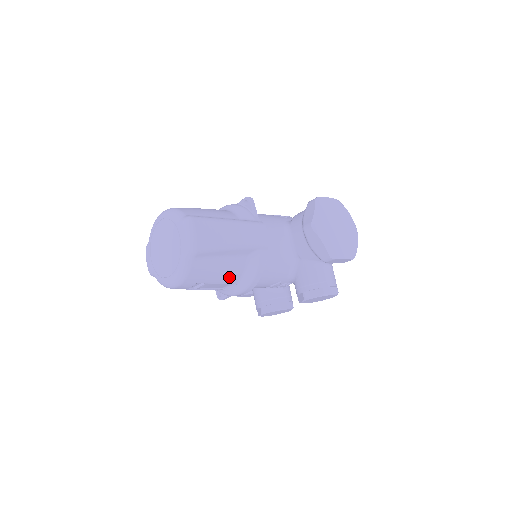
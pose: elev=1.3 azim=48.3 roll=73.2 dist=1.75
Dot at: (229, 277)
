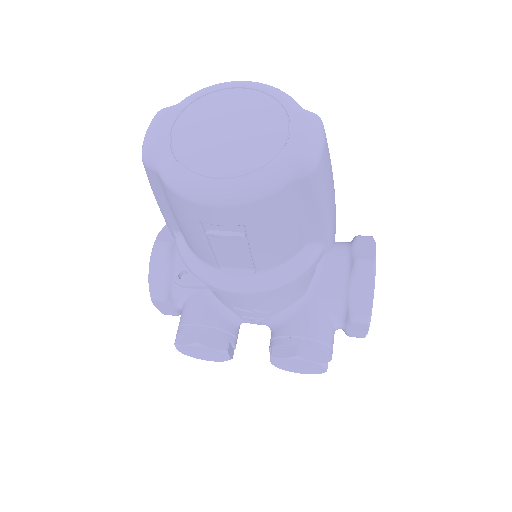
Dot at: (272, 254)
